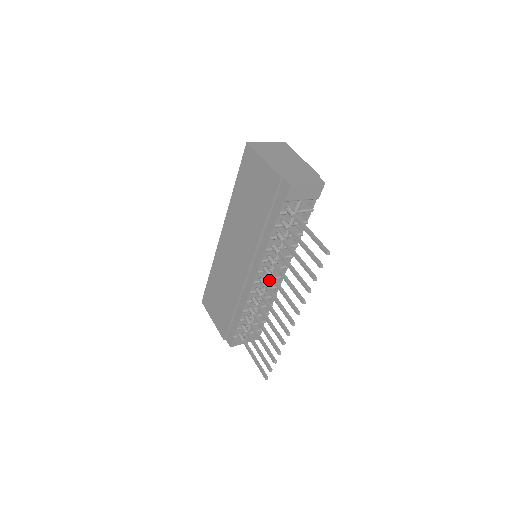
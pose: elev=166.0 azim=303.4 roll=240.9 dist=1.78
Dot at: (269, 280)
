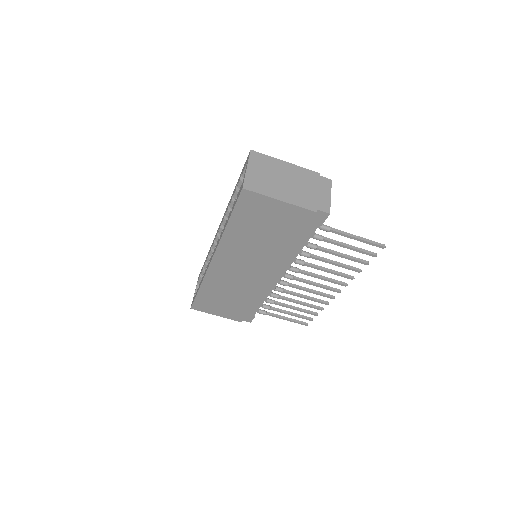
Dot at: occluded
